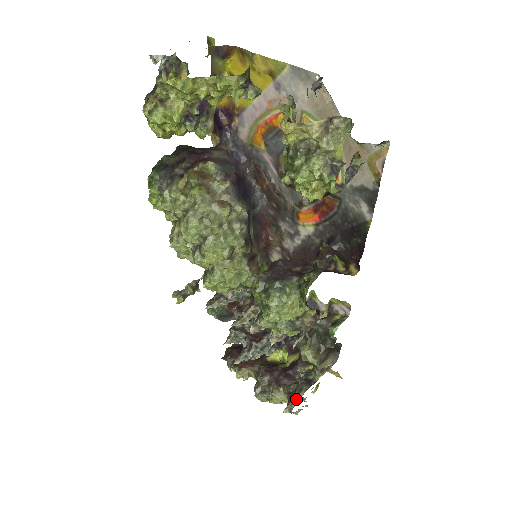
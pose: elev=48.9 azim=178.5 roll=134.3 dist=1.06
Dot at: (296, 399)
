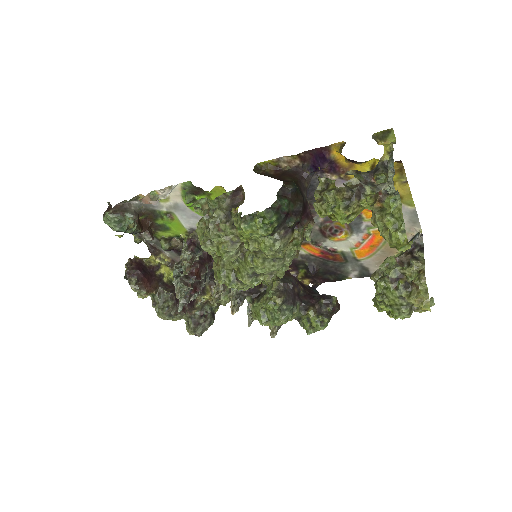
Dot at: (206, 329)
